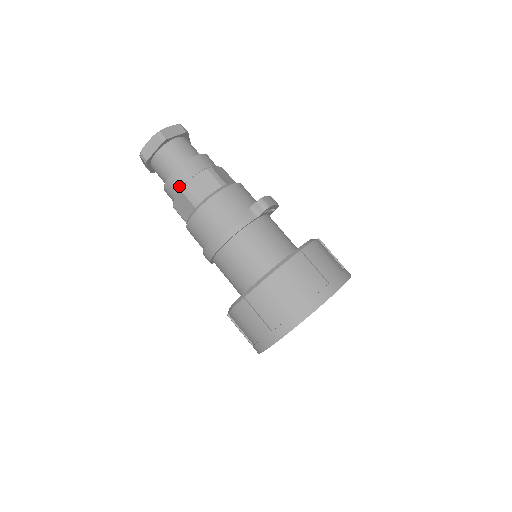
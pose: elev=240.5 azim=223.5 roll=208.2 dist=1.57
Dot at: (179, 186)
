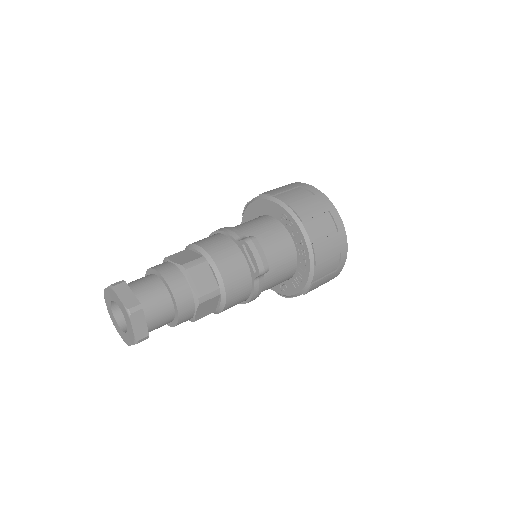
Dot at: occluded
